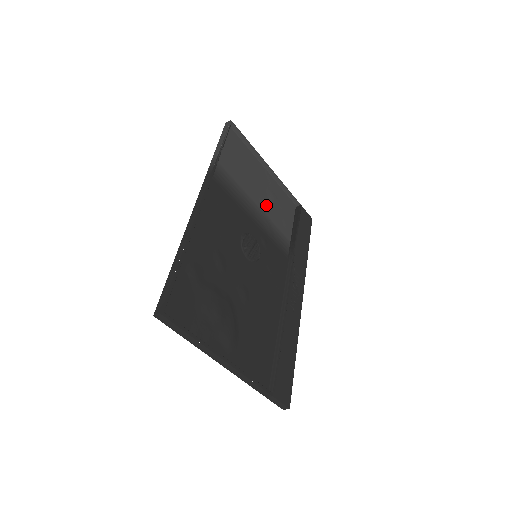
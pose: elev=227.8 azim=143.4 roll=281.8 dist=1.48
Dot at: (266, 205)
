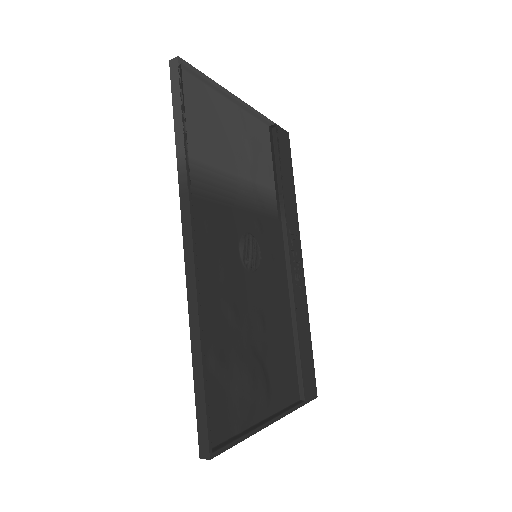
Dot at: (247, 167)
